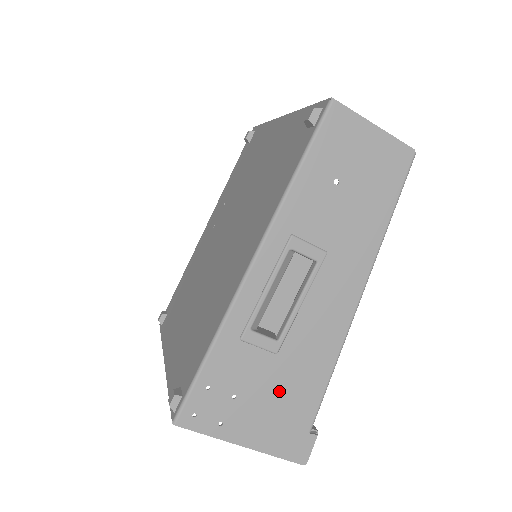
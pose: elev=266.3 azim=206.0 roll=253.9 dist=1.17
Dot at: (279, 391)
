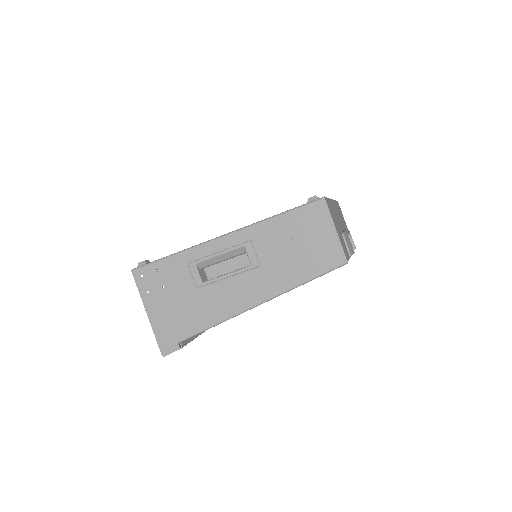
Dot at: (183, 306)
